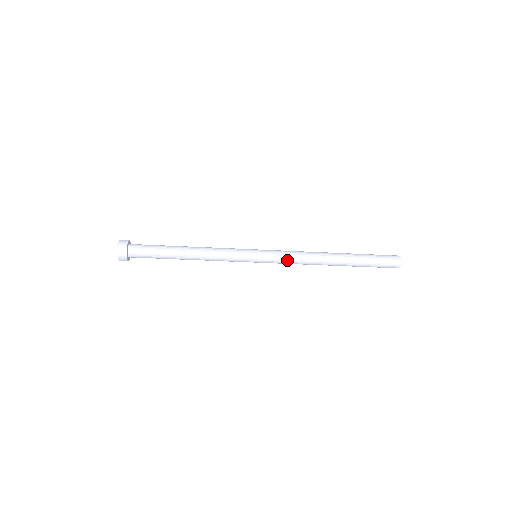
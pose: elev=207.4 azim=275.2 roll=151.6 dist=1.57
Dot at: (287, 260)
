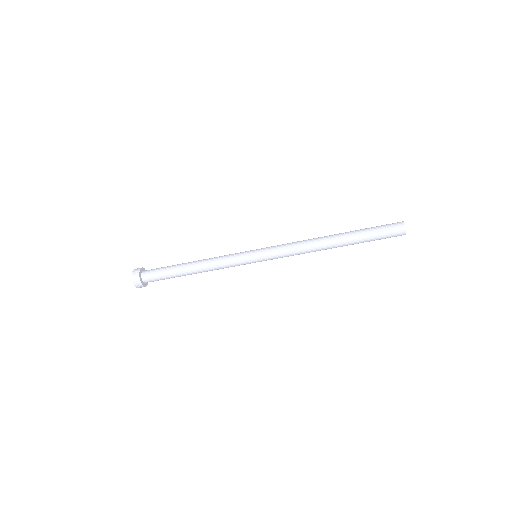
Dot at: (284, 248)
